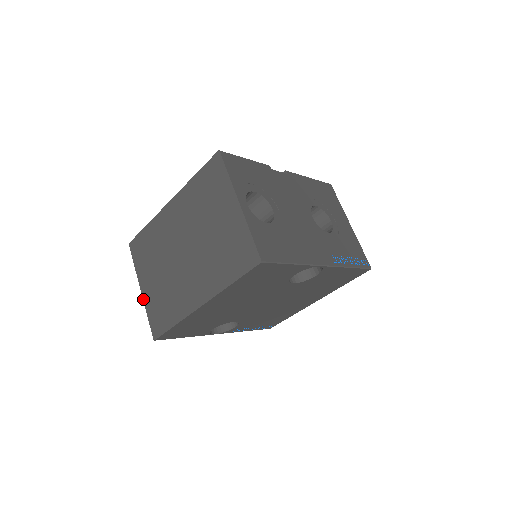
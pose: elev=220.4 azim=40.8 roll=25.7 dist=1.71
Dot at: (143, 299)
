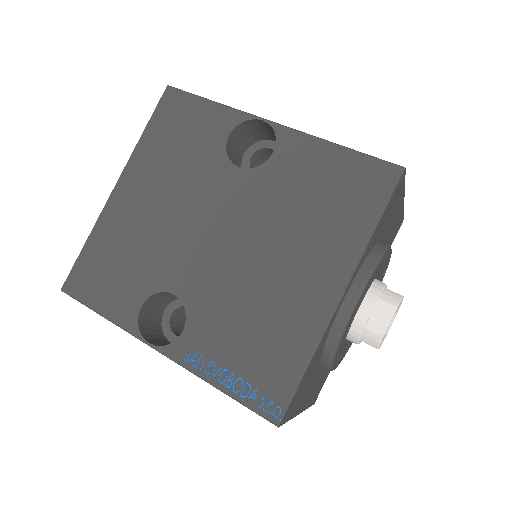
Dot at: occluded
